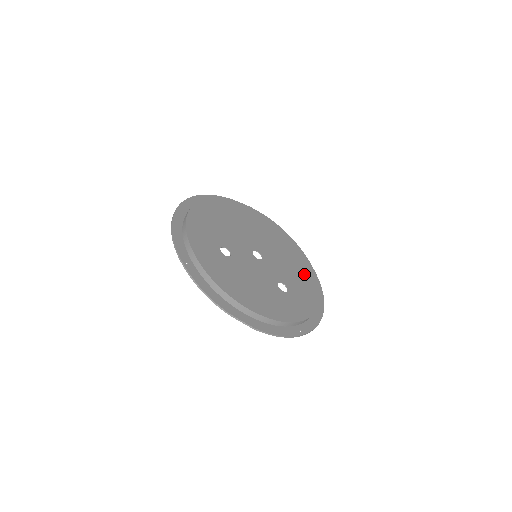
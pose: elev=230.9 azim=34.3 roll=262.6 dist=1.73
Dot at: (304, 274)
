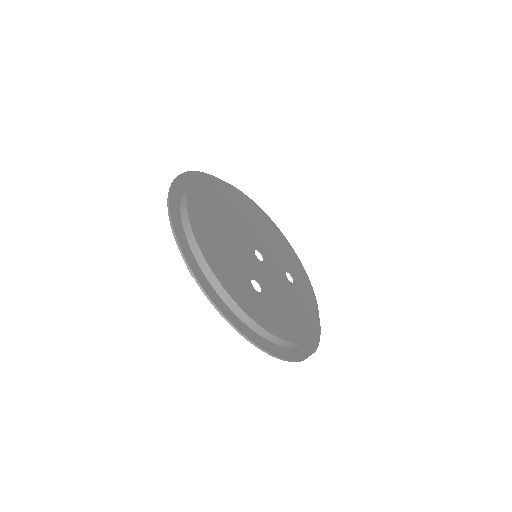
Dot at: (277, 237)
